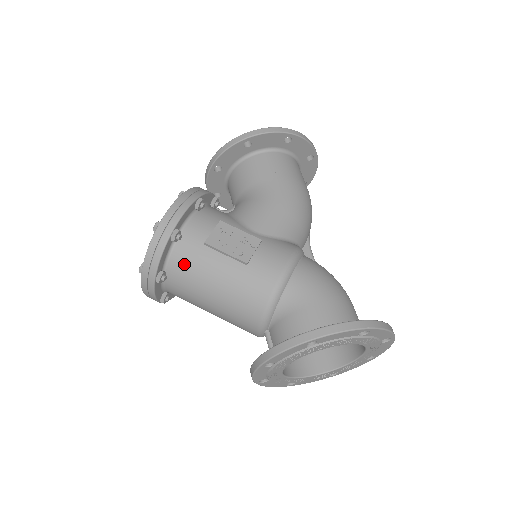
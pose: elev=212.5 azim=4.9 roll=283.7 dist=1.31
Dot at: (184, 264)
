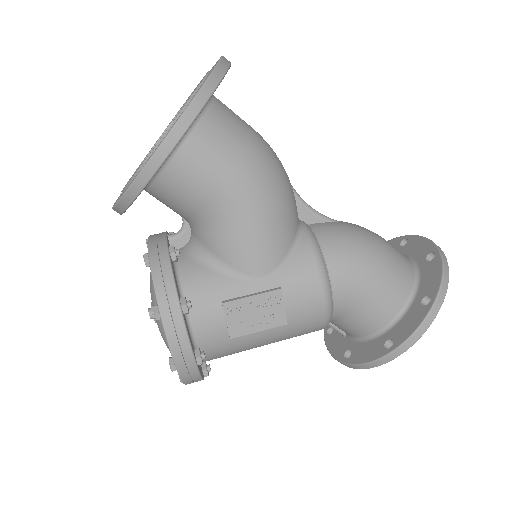
Dot at: (221, 356)
